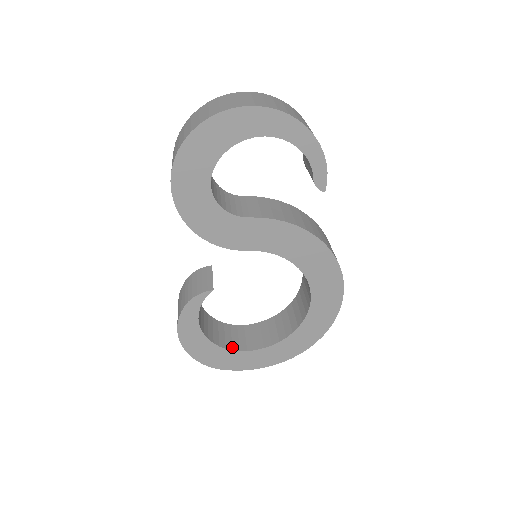
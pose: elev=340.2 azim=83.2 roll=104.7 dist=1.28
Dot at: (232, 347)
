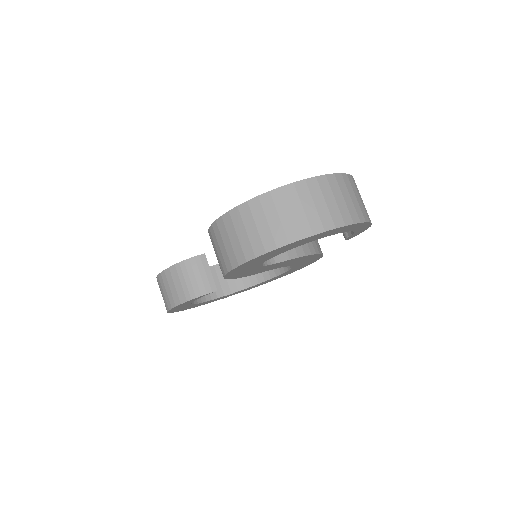
Dot at: (205, 298)
